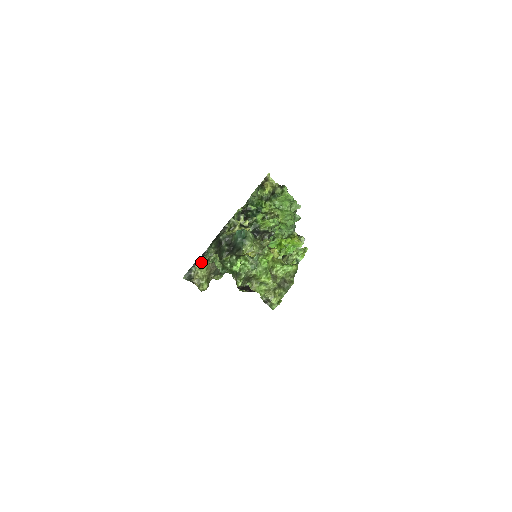
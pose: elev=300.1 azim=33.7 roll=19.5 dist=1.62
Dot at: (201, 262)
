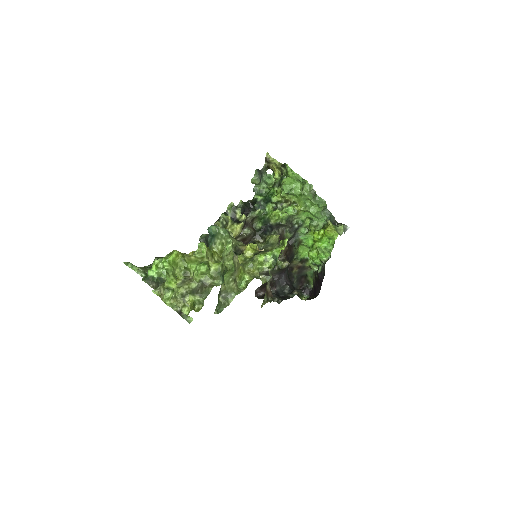
Dot at: occluded
